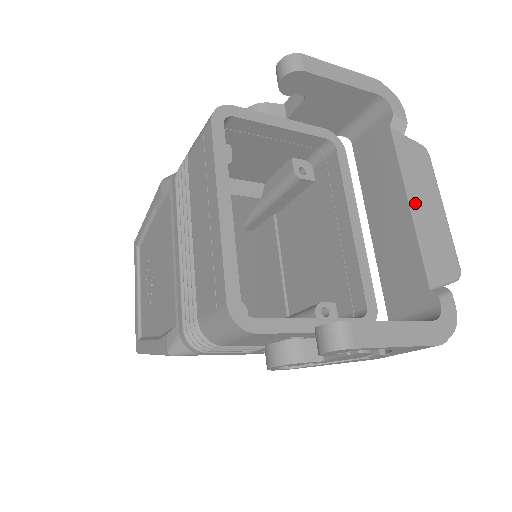
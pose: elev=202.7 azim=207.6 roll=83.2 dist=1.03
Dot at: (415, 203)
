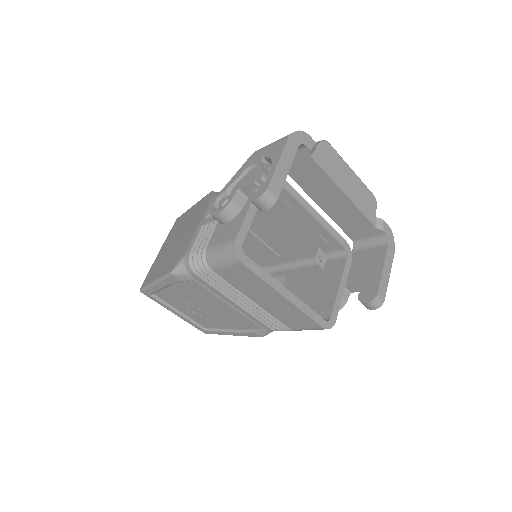
Dot at: (346, 190)
